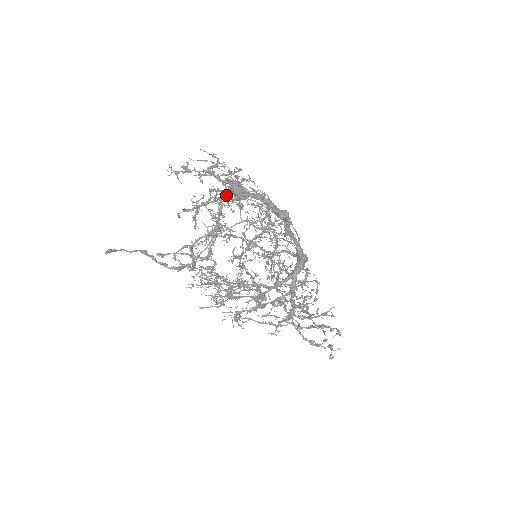
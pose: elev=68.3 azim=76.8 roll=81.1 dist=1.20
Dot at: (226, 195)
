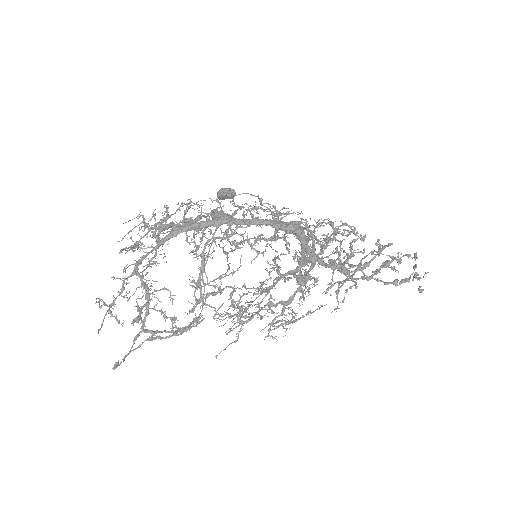
Dot at: occluded
